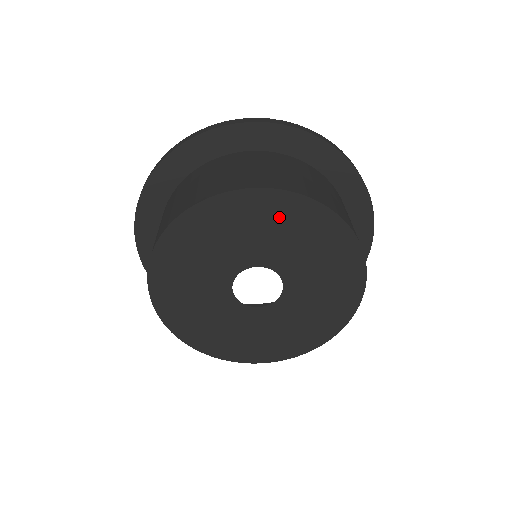
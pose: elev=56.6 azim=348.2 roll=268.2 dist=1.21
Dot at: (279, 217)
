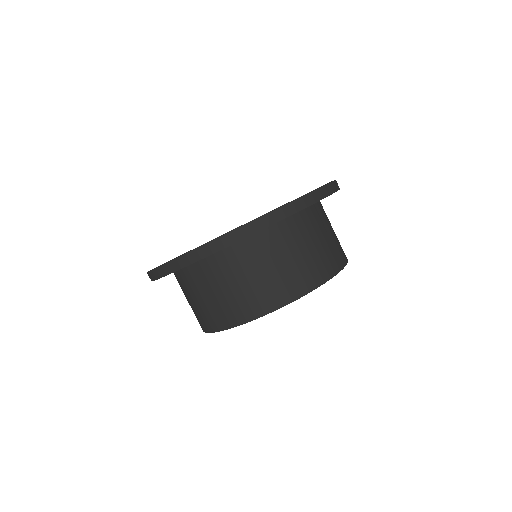
Dot at: occluded
